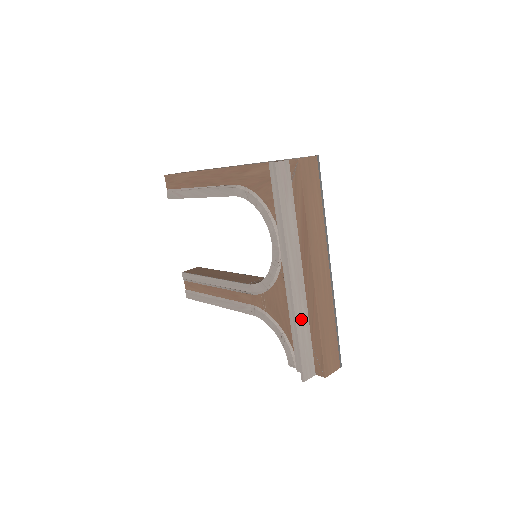
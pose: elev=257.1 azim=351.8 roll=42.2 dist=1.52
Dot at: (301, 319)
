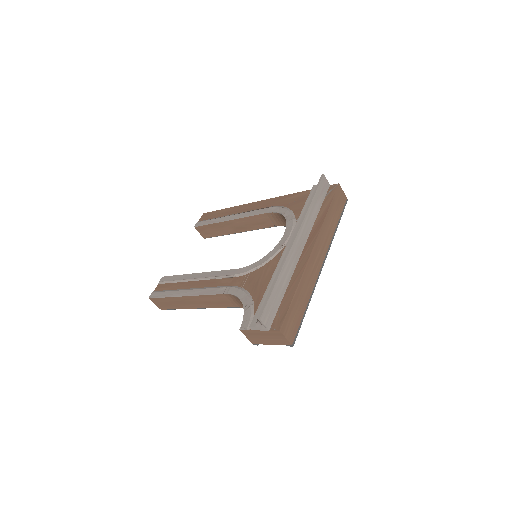
Dot at: (286, 272)
